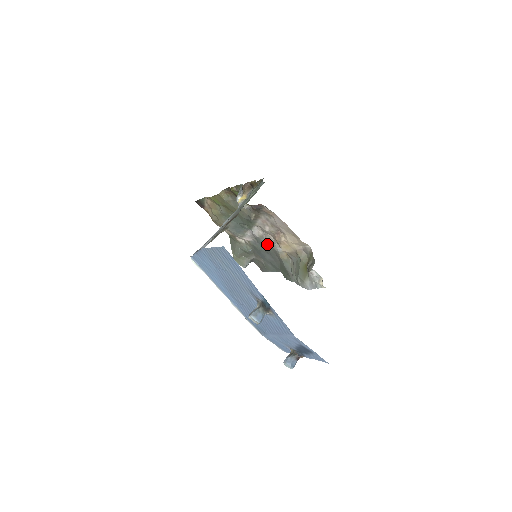
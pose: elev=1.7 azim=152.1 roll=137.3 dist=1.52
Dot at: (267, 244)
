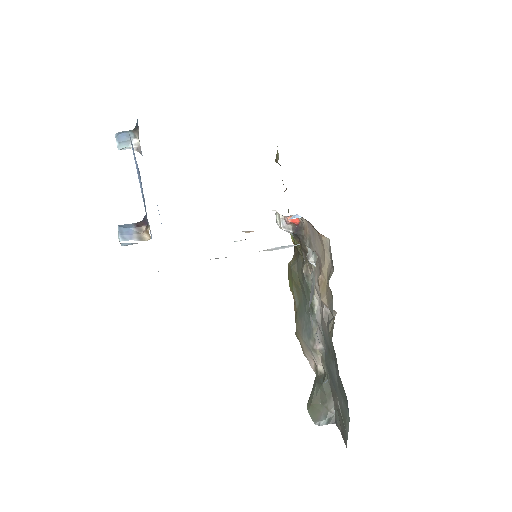
Dot at: (326, 329)
